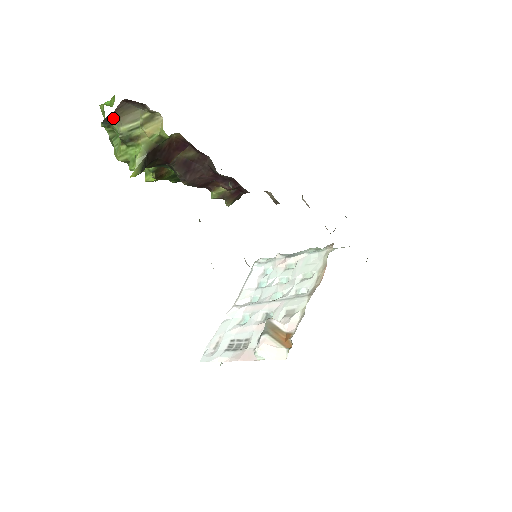
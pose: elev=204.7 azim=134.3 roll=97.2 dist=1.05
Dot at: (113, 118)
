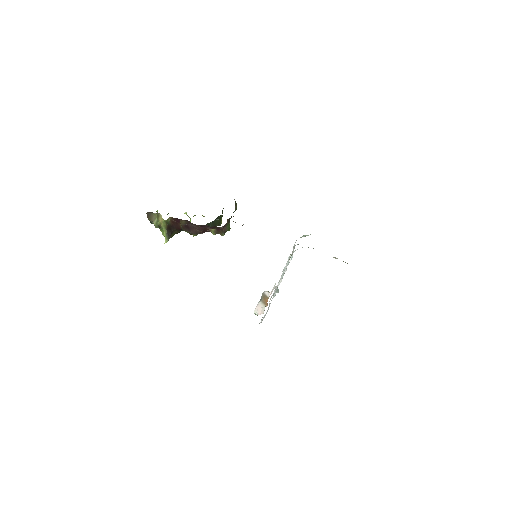
Dot at: (150, 221)
